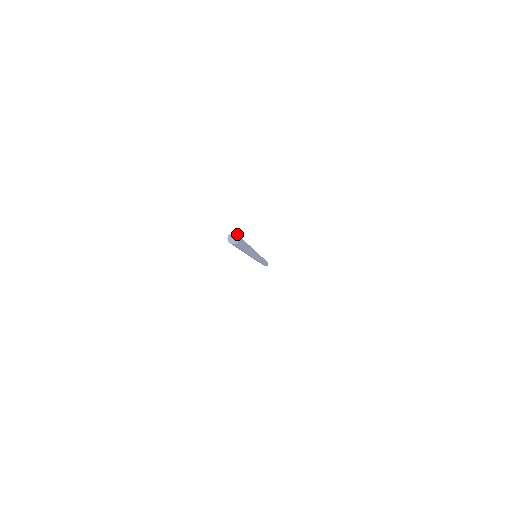
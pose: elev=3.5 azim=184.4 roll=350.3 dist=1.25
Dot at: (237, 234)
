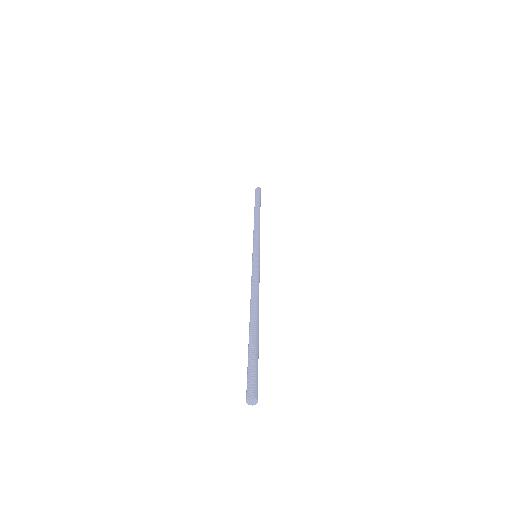
Dot at: (253, 396)
